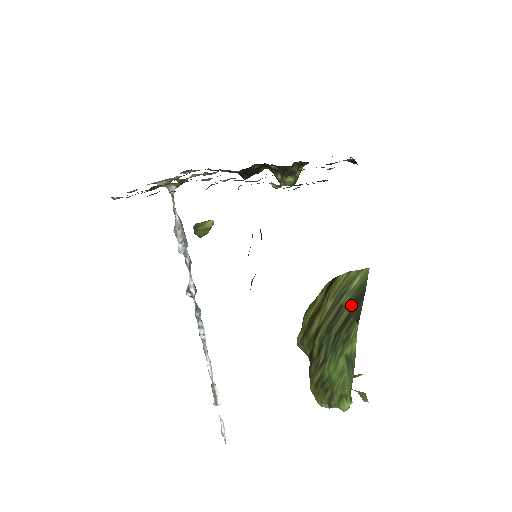
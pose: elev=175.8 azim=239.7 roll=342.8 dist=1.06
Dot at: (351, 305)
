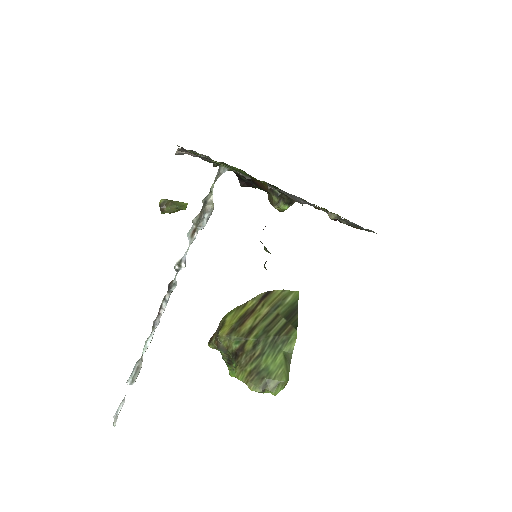
Dot at: (288, 315)
